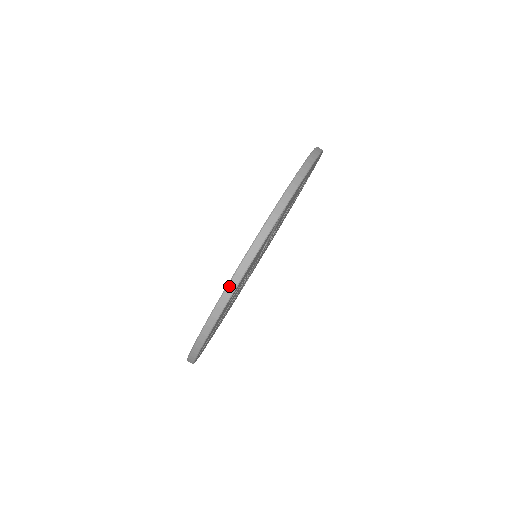
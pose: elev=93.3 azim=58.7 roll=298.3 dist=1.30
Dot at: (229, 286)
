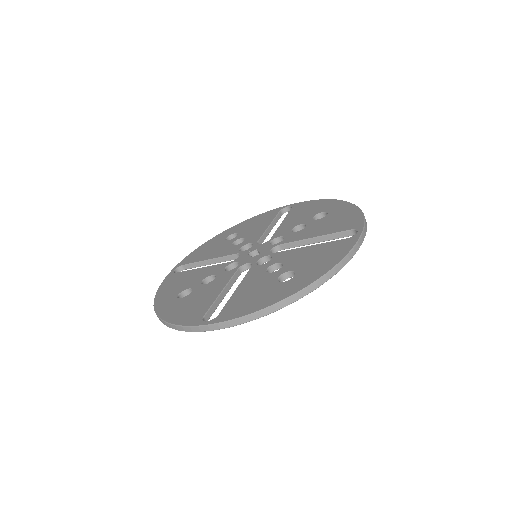
Dot at: (160, 320)
